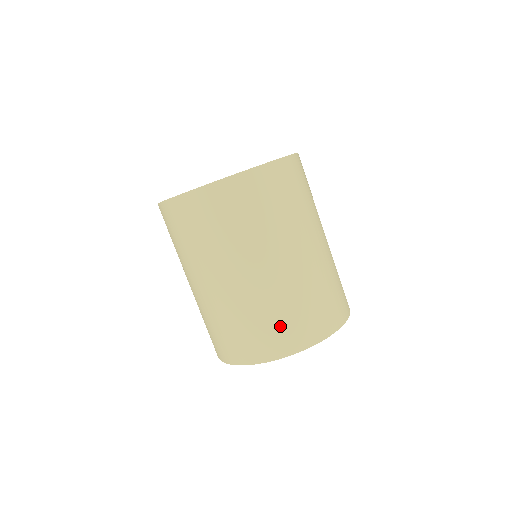
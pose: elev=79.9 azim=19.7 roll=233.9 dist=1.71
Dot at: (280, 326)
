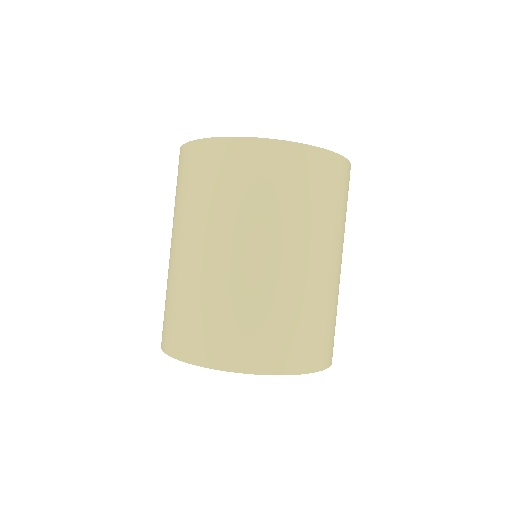
Dot at: (256, 333)
